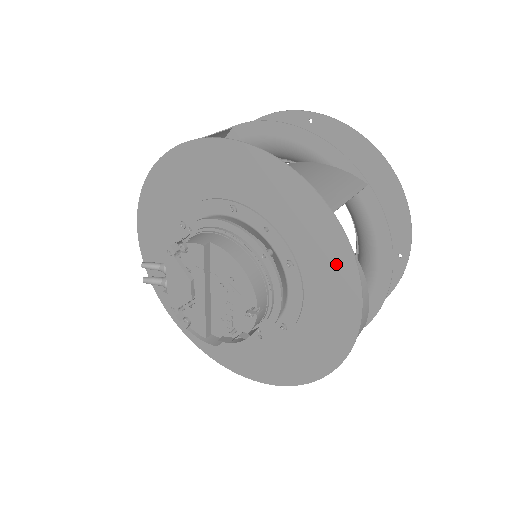
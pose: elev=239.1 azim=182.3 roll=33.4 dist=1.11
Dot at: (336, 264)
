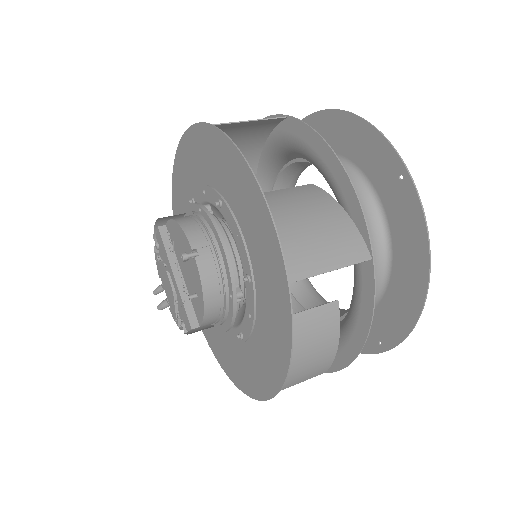
Dot at: (229, 162)
